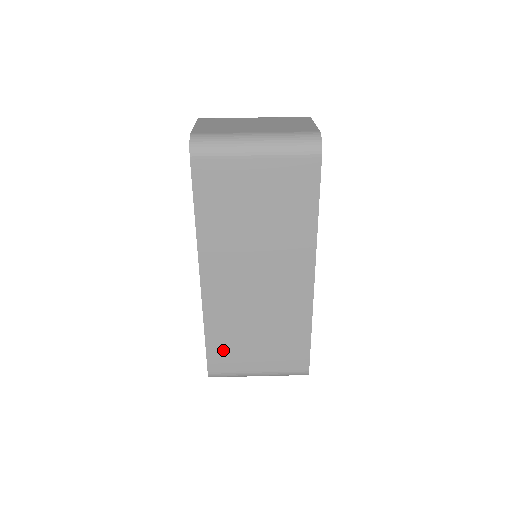
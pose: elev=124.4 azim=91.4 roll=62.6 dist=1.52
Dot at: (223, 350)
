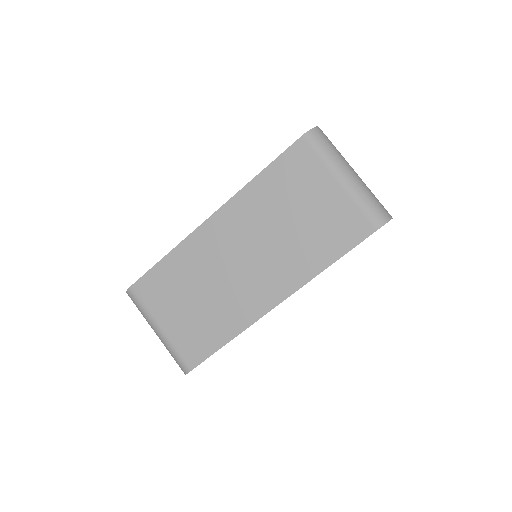
Dot at: (160, 283)
